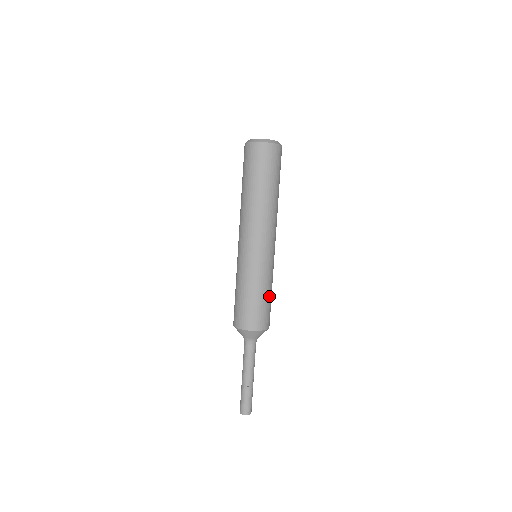
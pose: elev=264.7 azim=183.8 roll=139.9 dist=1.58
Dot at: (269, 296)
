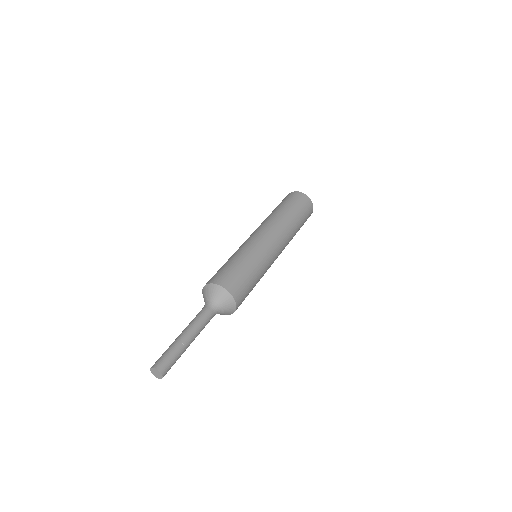
Dot at: (253, 279)
